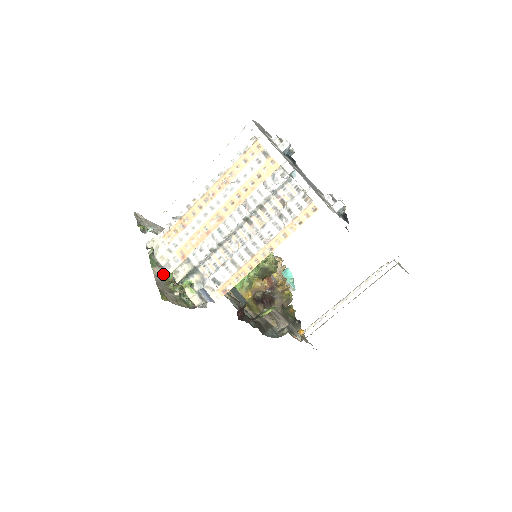
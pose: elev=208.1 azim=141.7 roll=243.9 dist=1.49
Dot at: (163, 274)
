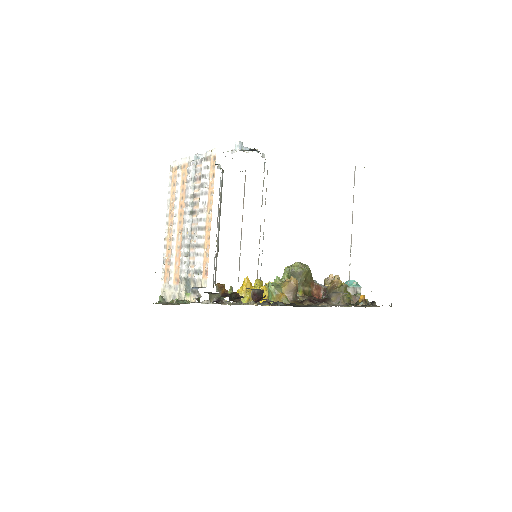
Dot at: occluded
